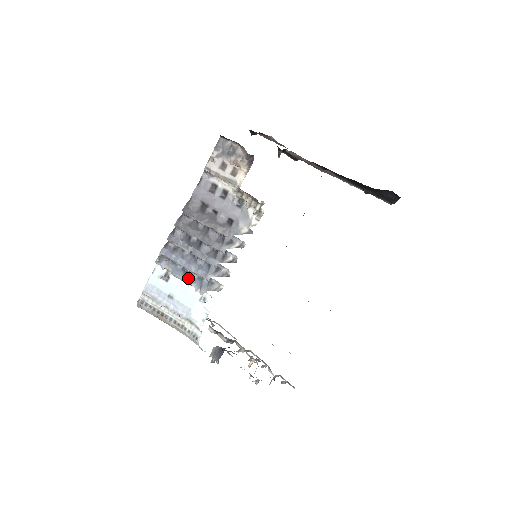
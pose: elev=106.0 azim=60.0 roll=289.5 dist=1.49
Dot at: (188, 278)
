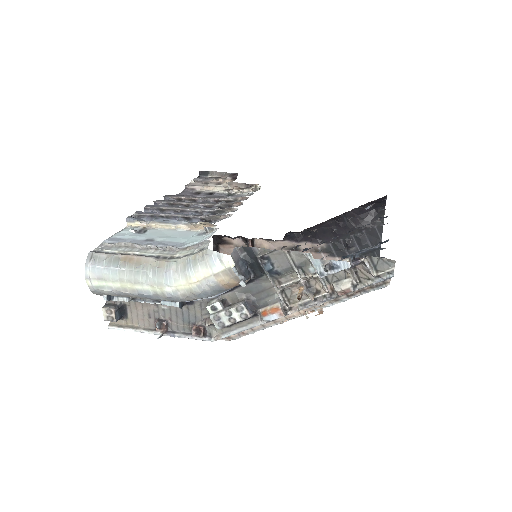
Dot at: (178, 220)
